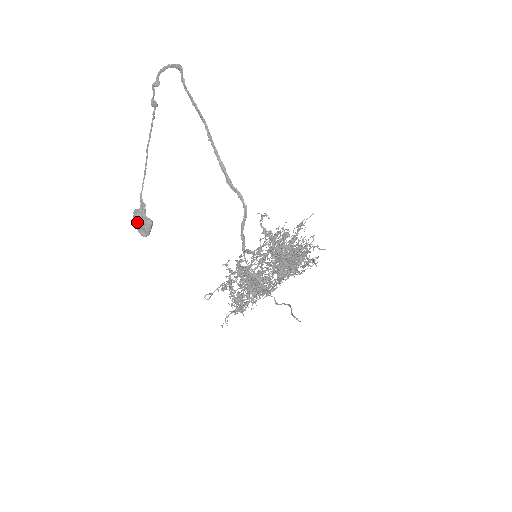
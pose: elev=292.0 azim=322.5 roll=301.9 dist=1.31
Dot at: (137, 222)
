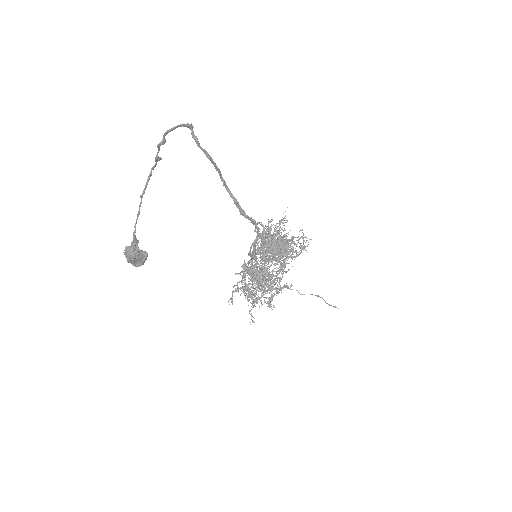
Dot at: (134, 259)
